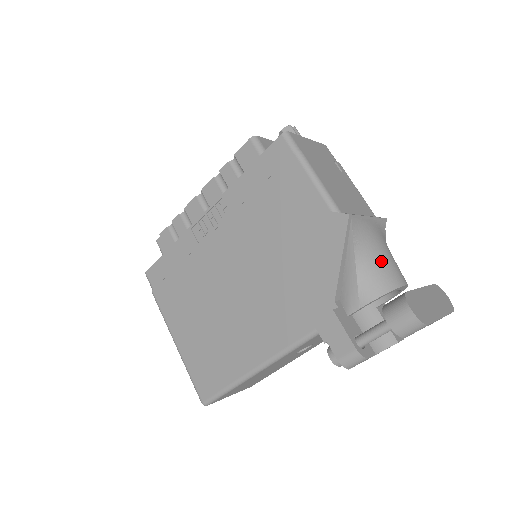
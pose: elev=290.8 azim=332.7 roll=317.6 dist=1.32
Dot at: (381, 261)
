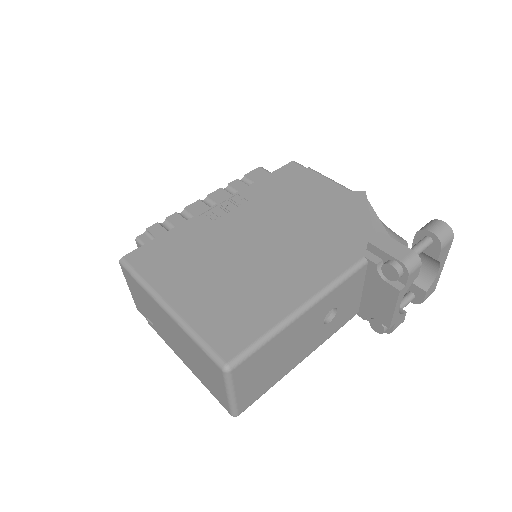
Dot at: occluded
